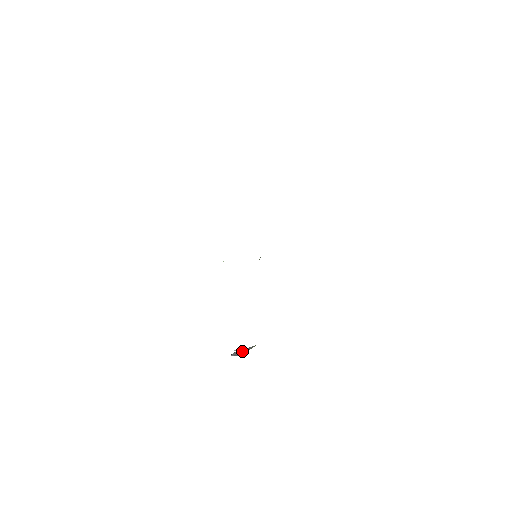
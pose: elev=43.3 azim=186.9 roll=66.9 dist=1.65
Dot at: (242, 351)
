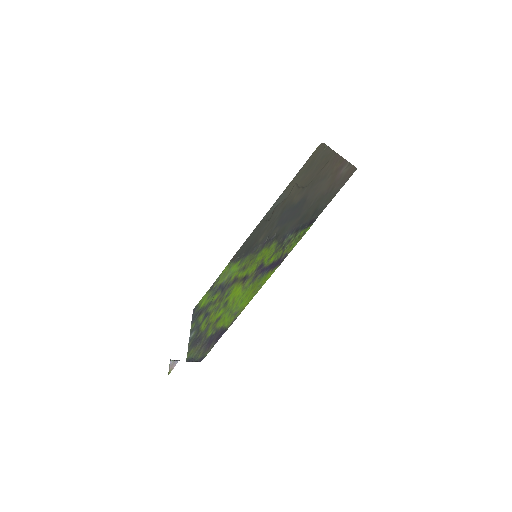
Dot at: occluded
